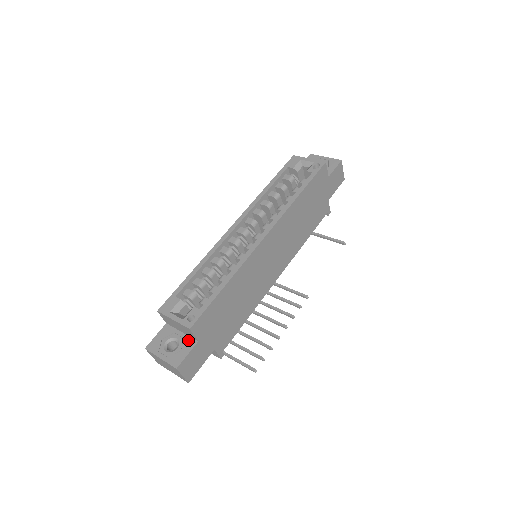
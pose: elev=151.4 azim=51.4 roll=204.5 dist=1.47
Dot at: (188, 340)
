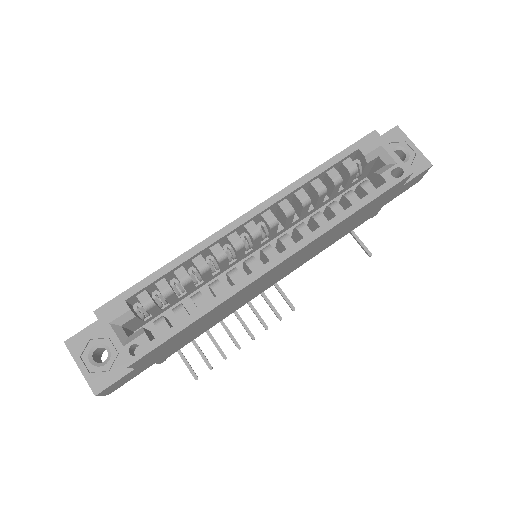
Dot at: occluded
